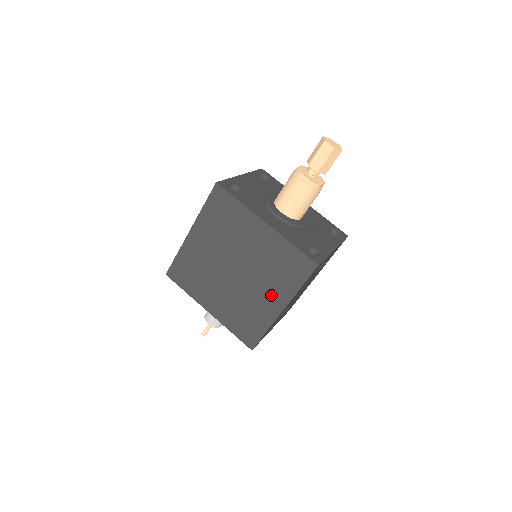
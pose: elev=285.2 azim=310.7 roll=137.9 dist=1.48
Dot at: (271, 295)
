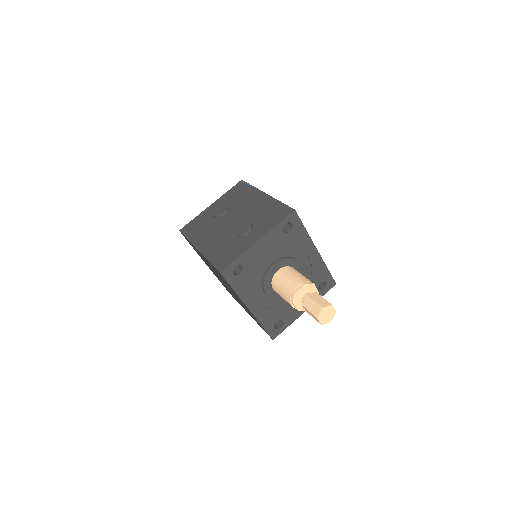
Dot at: (244, 308)
